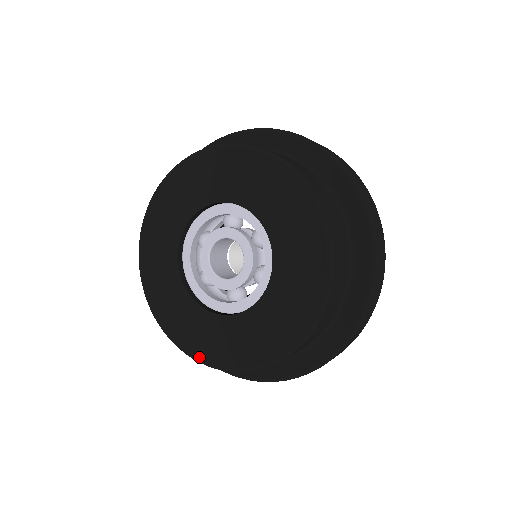
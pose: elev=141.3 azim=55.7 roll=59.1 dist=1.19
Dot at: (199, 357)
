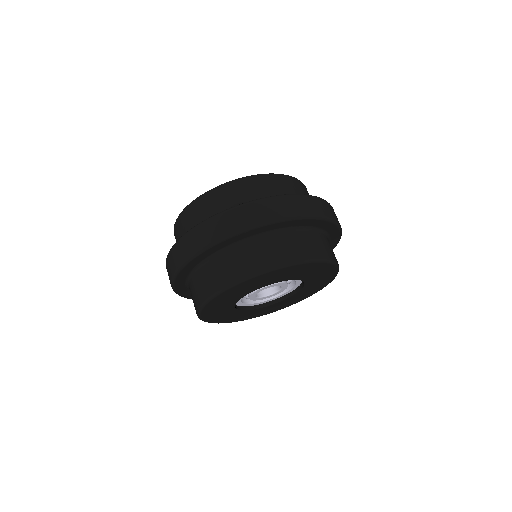
Dot at: occluded
